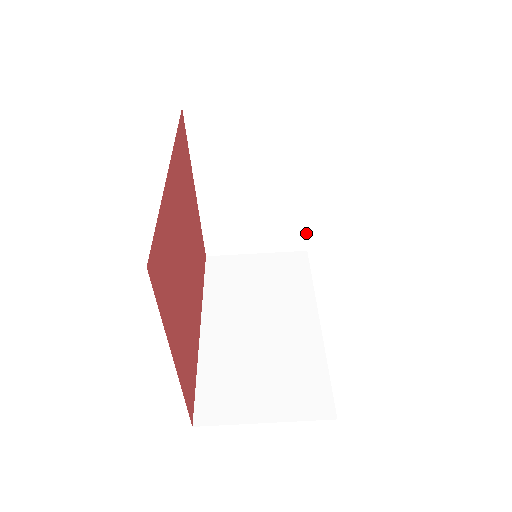
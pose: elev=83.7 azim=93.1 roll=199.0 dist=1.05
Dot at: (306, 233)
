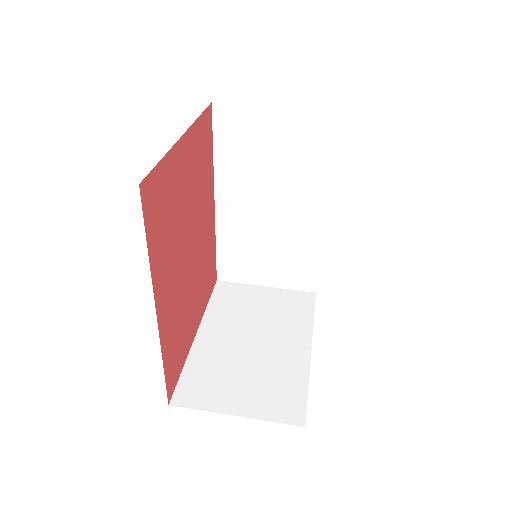
Dot at: (305, 401)
